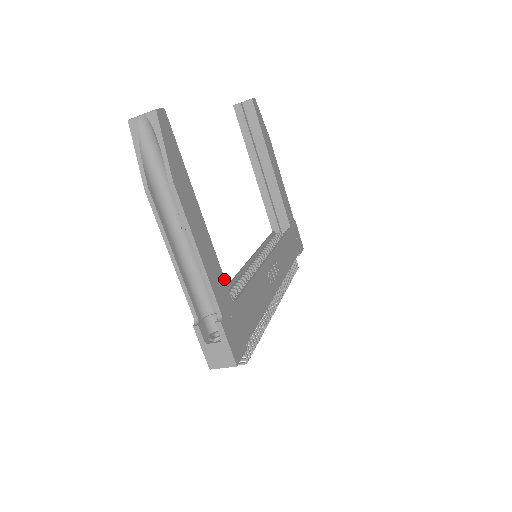
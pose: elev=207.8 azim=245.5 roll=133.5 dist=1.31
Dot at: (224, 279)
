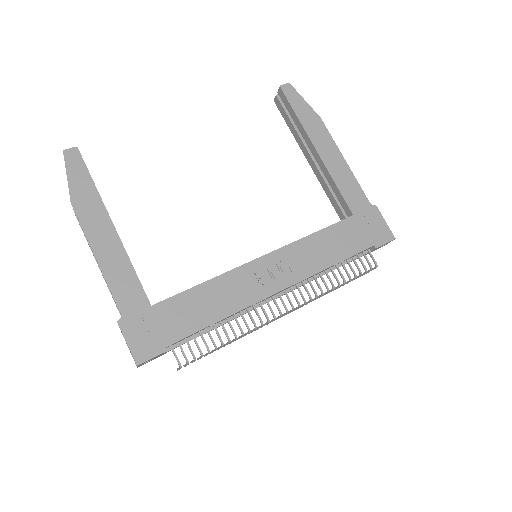
Dot at: (139, 282)
